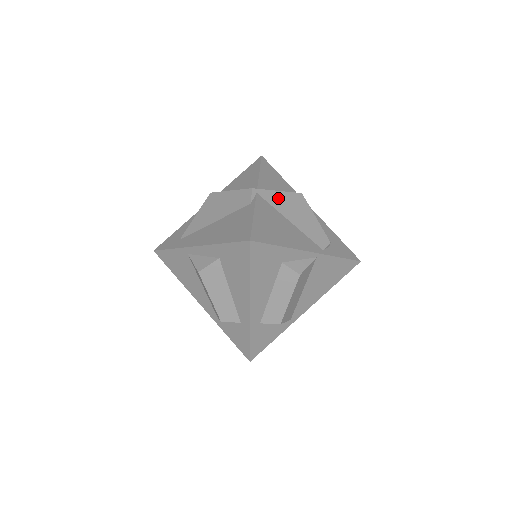
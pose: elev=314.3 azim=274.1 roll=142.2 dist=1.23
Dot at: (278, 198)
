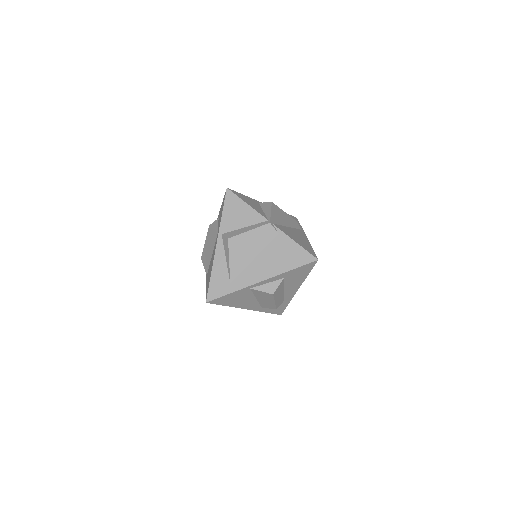
Dot at: (275, 217)
